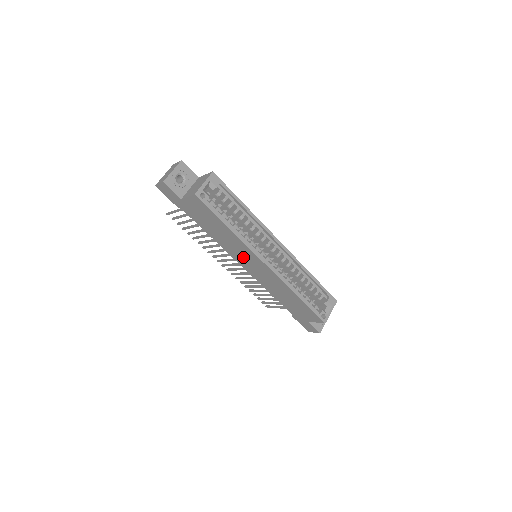
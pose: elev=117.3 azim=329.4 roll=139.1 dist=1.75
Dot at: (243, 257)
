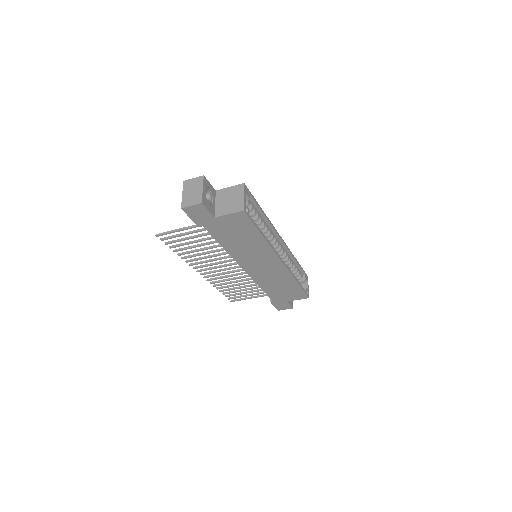
Dot at: (255, 260)
